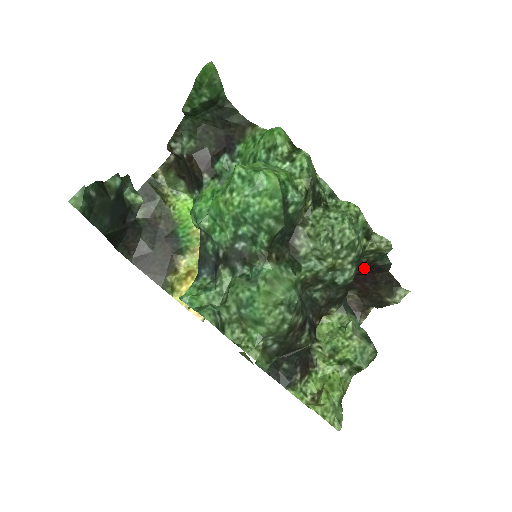
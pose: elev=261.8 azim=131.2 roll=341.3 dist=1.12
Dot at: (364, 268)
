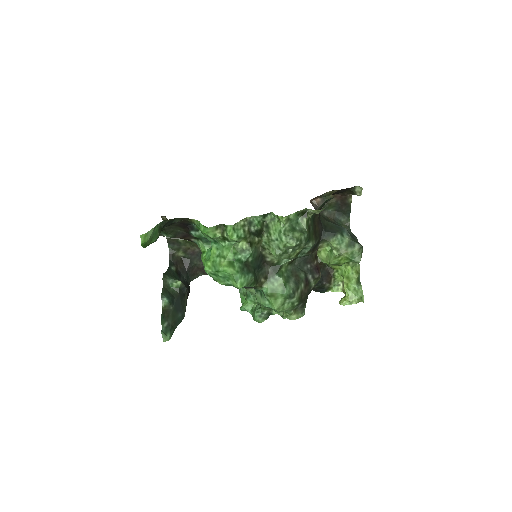
Dot at: occluded
